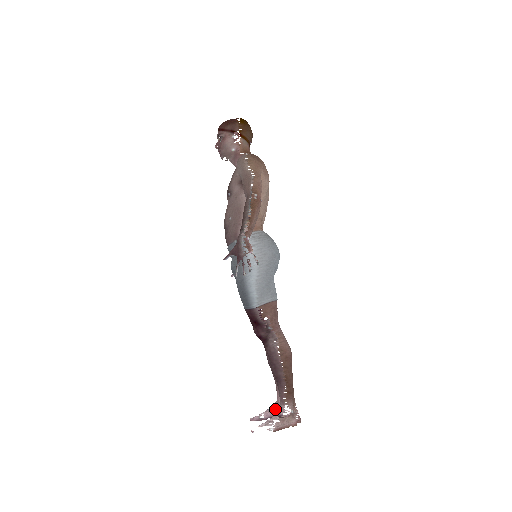
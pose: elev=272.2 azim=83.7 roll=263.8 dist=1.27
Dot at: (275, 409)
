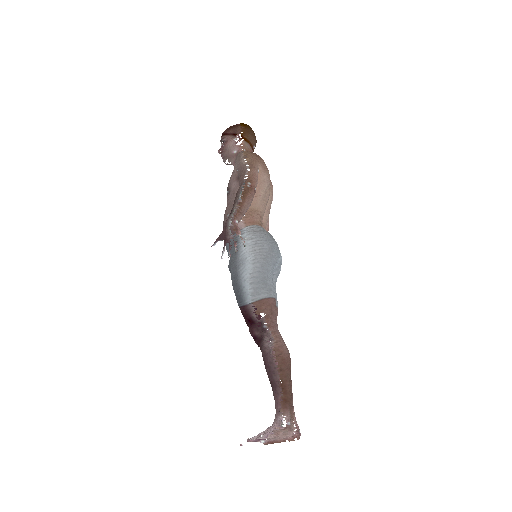
Dot at: (275, 427)
